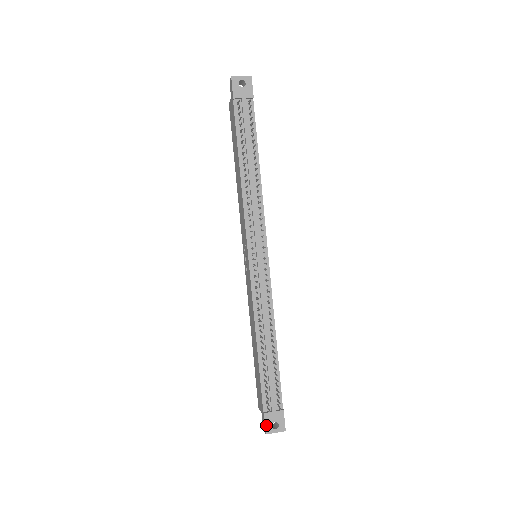
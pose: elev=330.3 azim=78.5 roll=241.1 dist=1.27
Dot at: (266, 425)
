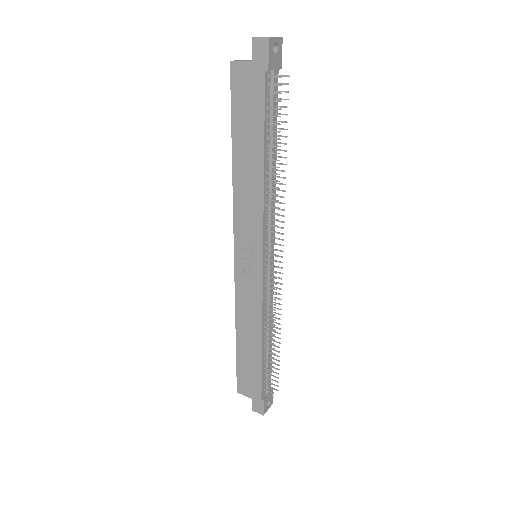
Dot at: (264, 408)
